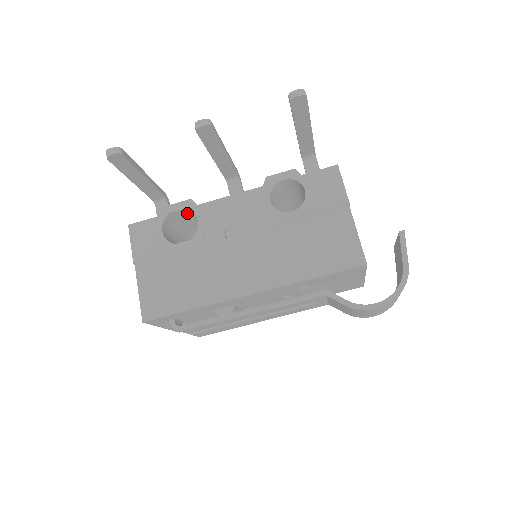
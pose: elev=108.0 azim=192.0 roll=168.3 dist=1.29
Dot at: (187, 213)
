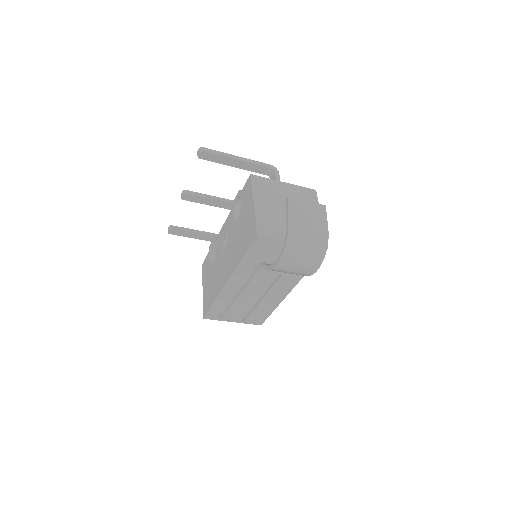
Dot at: occluded
